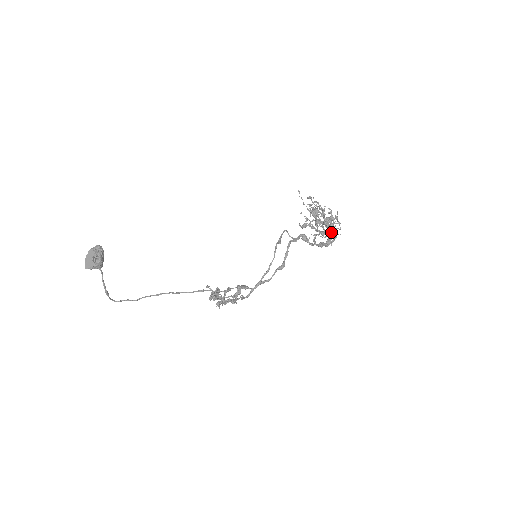
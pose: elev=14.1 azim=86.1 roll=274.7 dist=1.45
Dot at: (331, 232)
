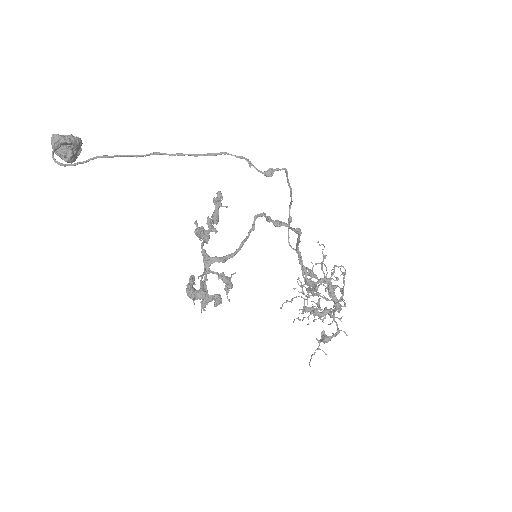
Dot at: (335, 322)
